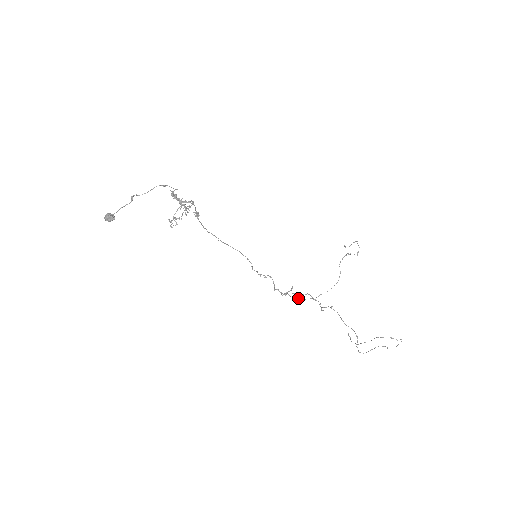
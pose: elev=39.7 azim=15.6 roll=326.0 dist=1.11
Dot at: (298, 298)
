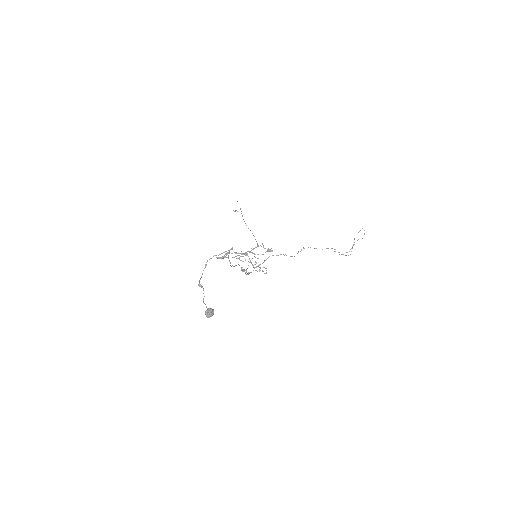
Dot at: occluded
